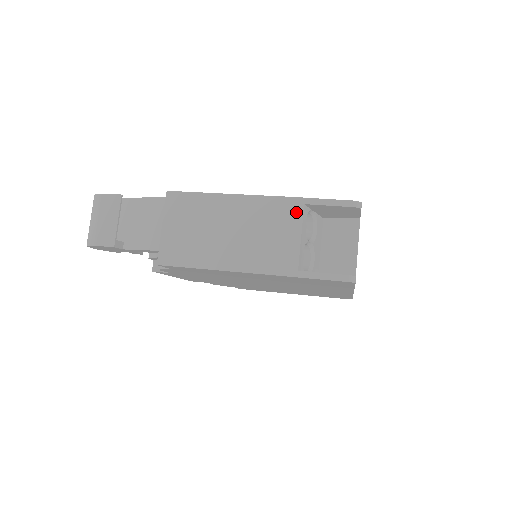
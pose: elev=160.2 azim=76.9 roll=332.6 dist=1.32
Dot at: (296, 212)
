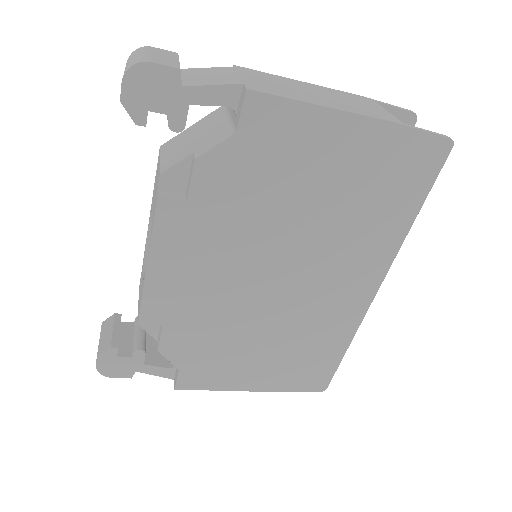
Dot at: (372, 101)
